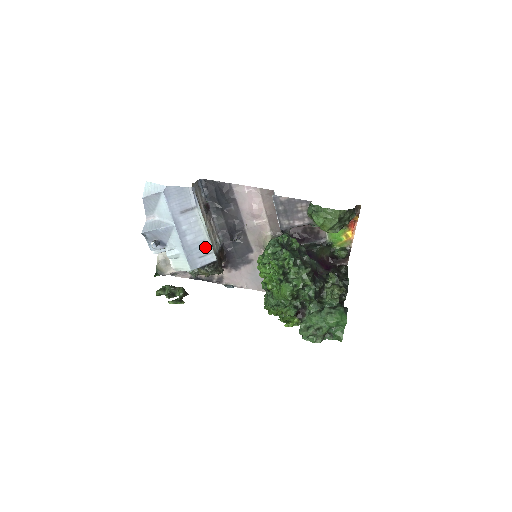
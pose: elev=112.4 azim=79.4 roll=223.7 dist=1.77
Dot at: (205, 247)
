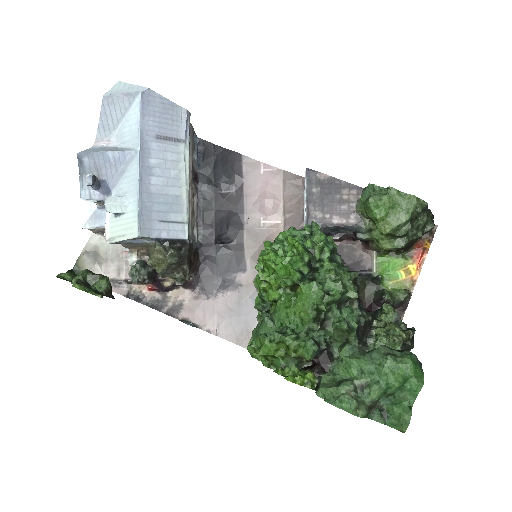
Dot at: (176, 209)
